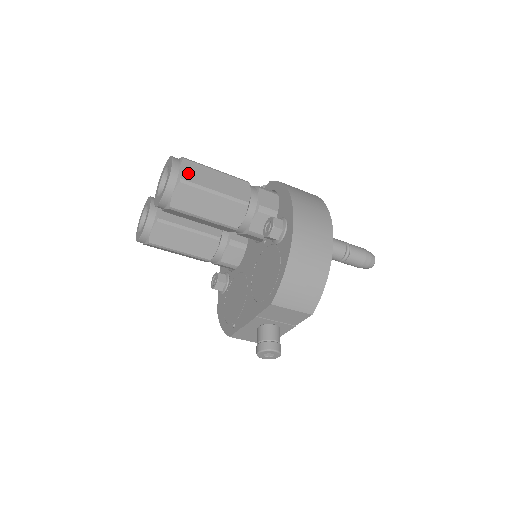
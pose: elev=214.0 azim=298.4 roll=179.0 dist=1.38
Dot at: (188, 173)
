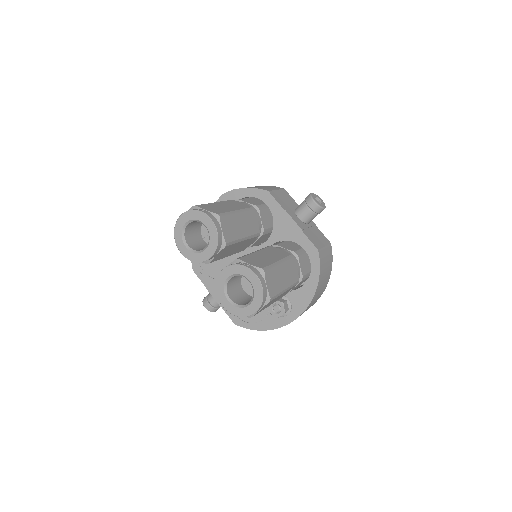
Dot at: occluded
